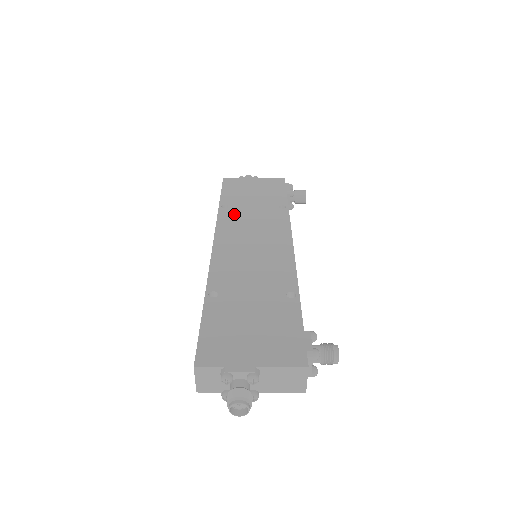
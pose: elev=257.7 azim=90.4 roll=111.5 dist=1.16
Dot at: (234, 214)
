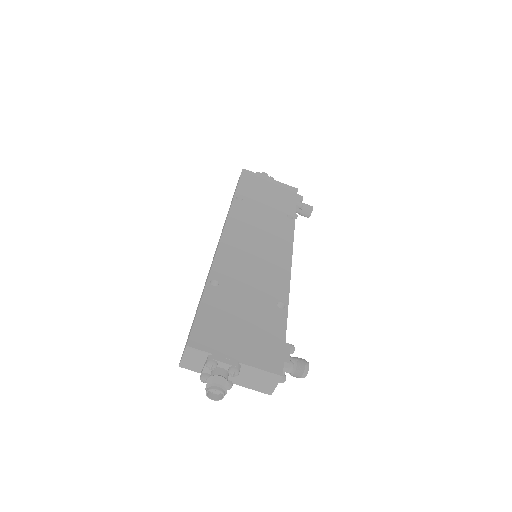
Dot at: (246, 209)
